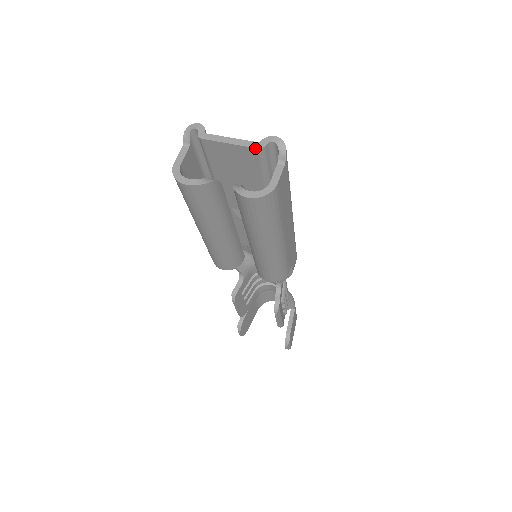
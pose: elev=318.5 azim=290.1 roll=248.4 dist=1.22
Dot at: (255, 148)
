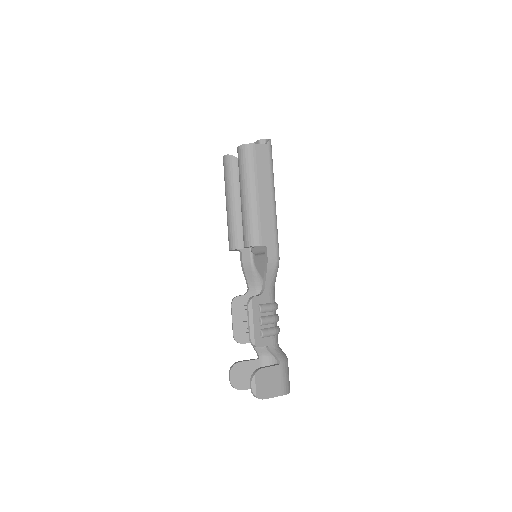
Dot at: (258, 140)
